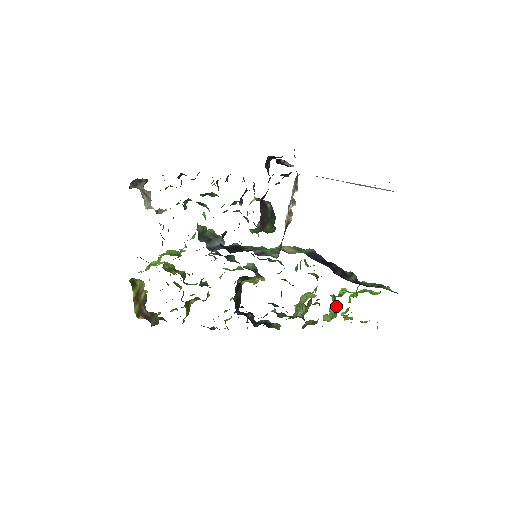
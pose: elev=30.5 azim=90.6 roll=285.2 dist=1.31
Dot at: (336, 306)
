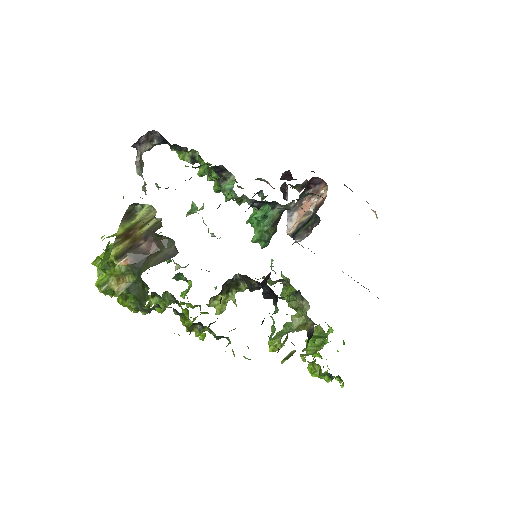
Dot at: (321, 337)
